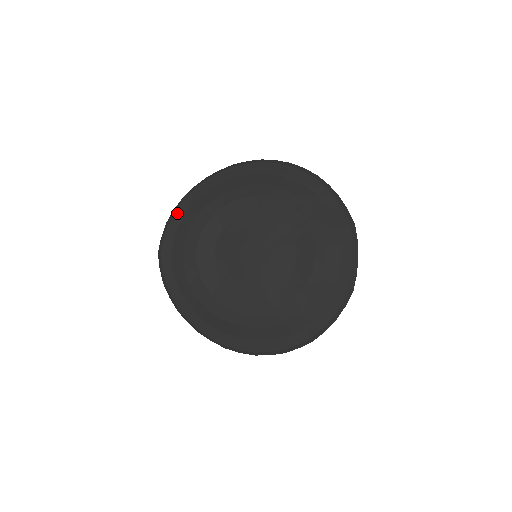
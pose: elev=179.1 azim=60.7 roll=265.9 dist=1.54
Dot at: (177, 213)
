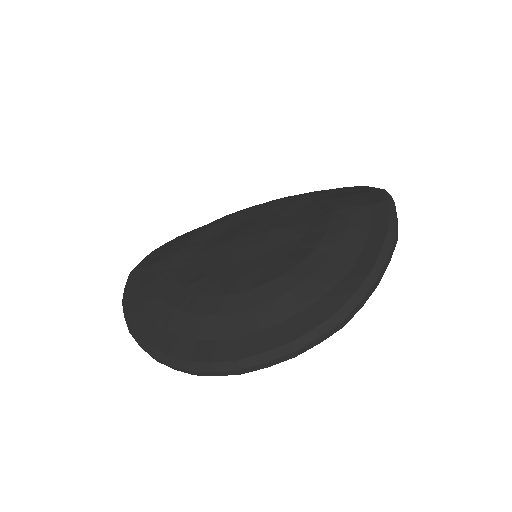
Dot at: (167, 243)
